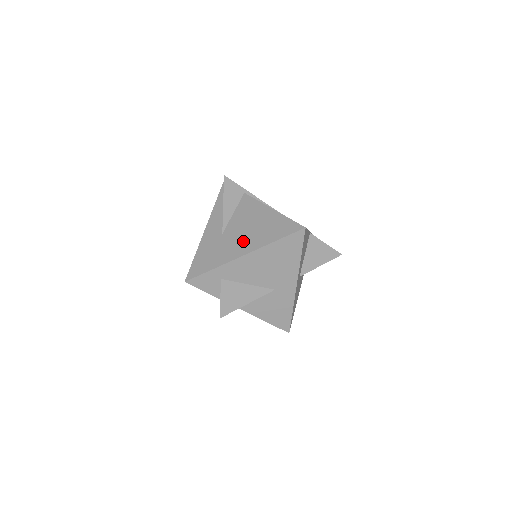
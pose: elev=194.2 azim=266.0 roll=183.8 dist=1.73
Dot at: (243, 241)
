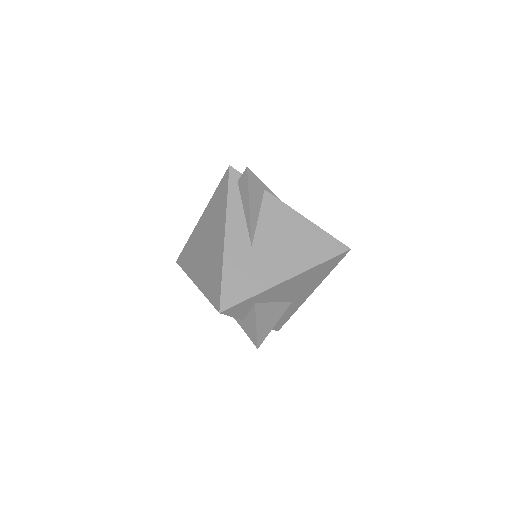
Dot at: (283, 260)
